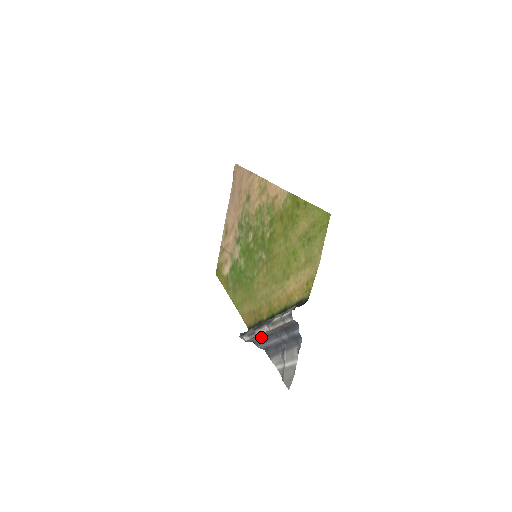
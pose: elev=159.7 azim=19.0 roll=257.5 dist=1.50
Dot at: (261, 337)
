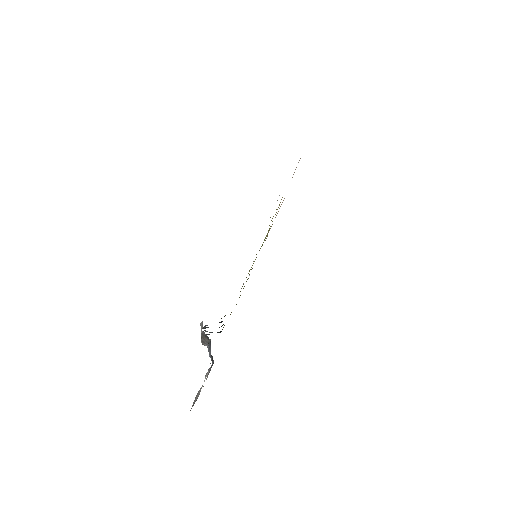
Dot at: occluded
